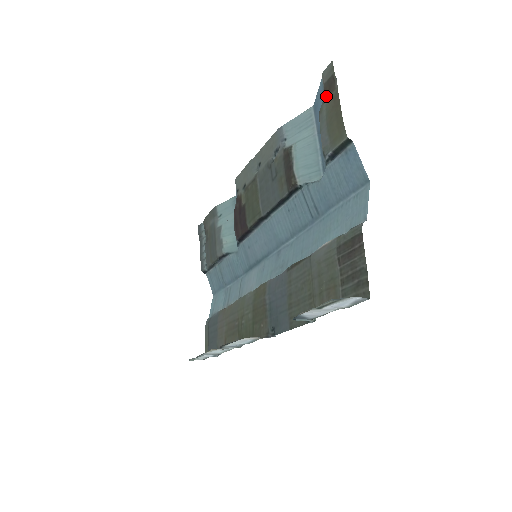
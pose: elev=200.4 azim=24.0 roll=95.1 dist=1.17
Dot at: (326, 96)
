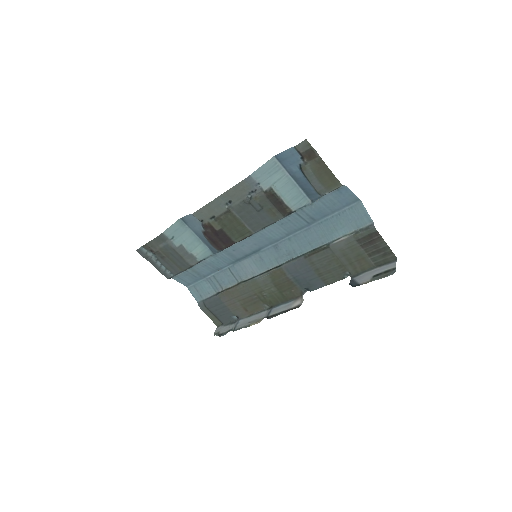
Dot at: (307, 160)
